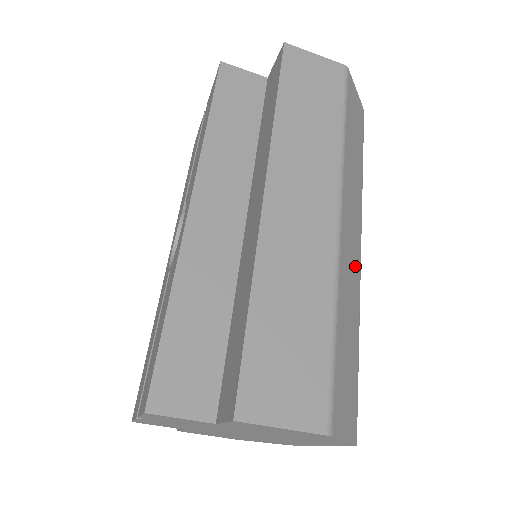
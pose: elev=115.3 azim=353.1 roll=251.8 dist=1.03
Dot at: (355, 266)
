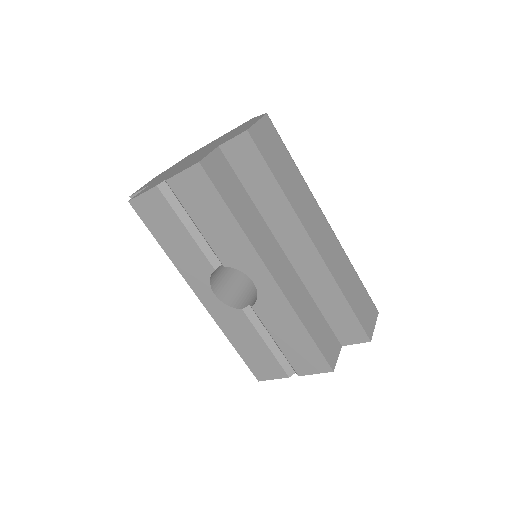
Dot at: occluded
